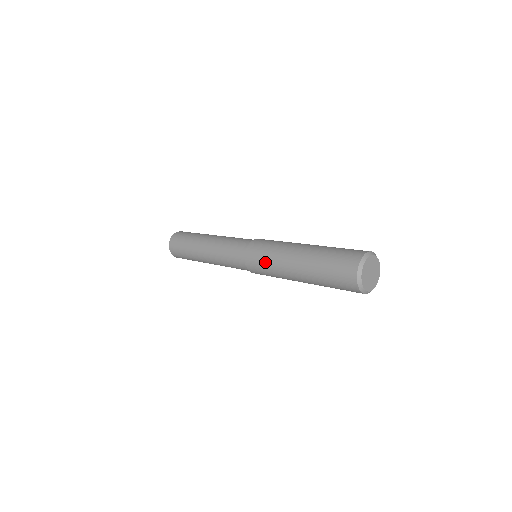
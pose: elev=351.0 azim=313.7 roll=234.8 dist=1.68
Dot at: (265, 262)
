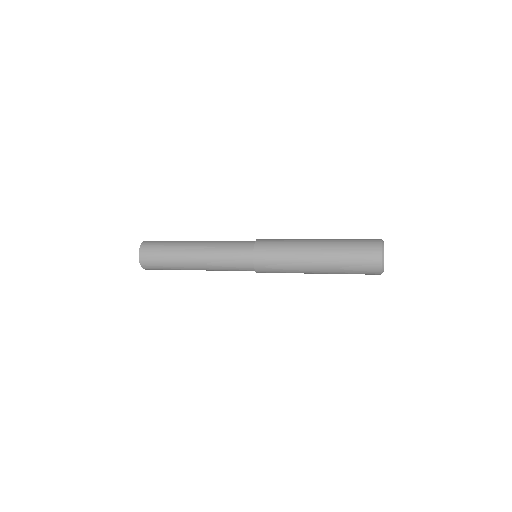
Dot at: (280, 267)
